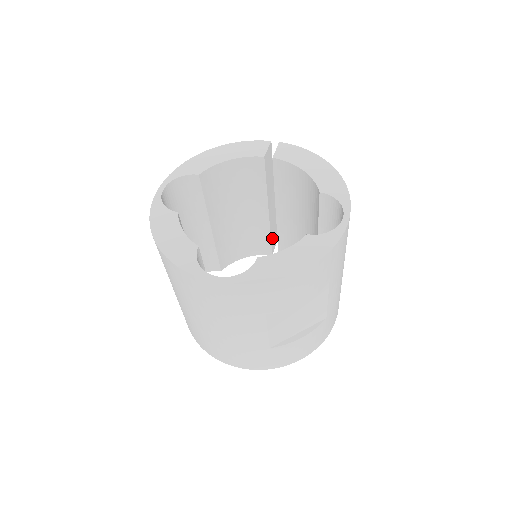
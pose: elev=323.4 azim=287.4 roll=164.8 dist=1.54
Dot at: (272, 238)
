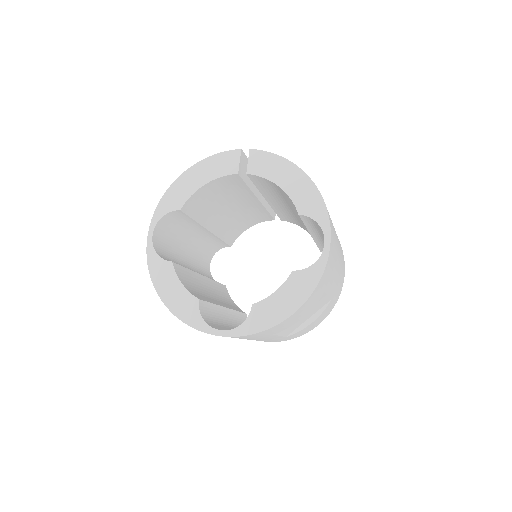
Dot at: (270, 209)
